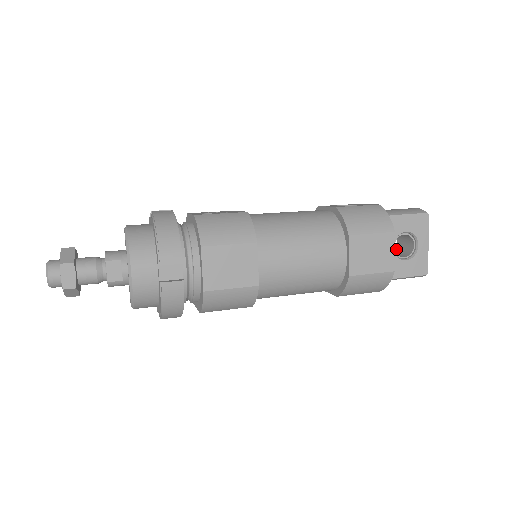
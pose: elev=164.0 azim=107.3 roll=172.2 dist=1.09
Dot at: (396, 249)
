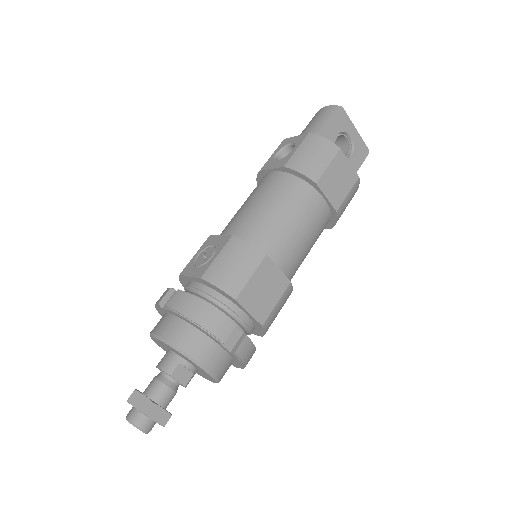
Dot at: occluded
